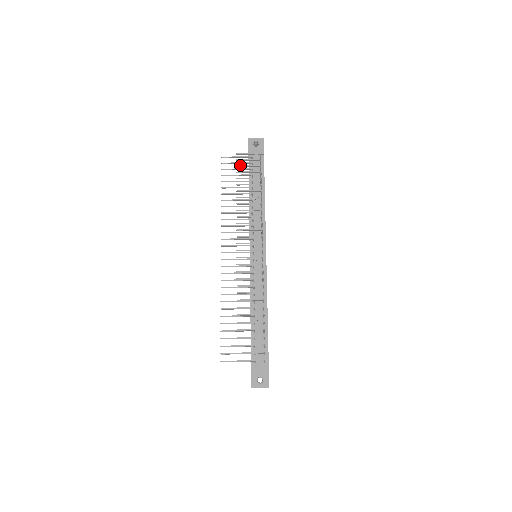
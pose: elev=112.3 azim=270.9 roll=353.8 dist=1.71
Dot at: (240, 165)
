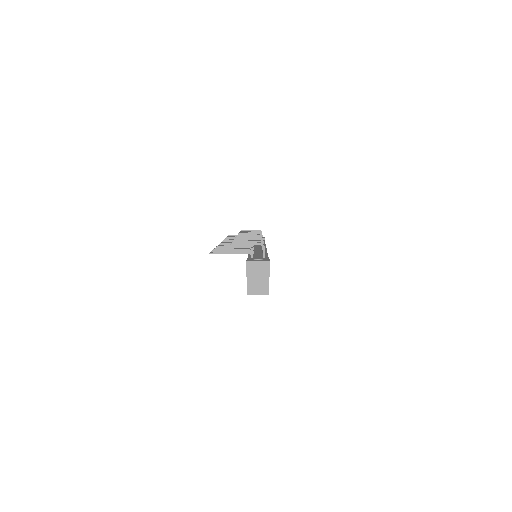
Dot at: occluded
